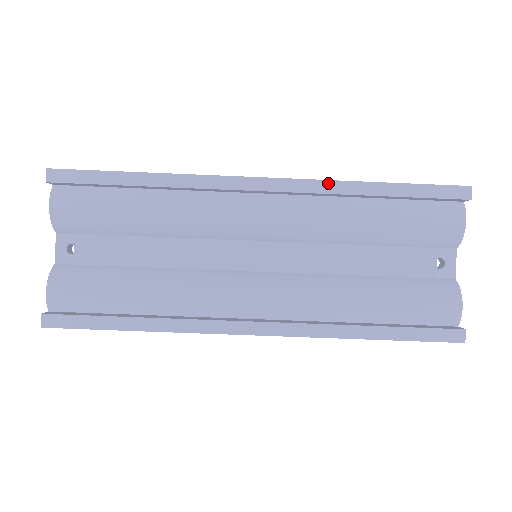
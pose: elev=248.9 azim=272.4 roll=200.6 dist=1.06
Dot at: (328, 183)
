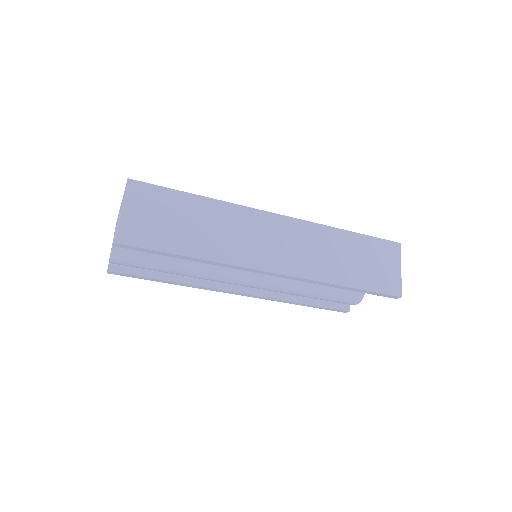
Dot at: (317, 282)
